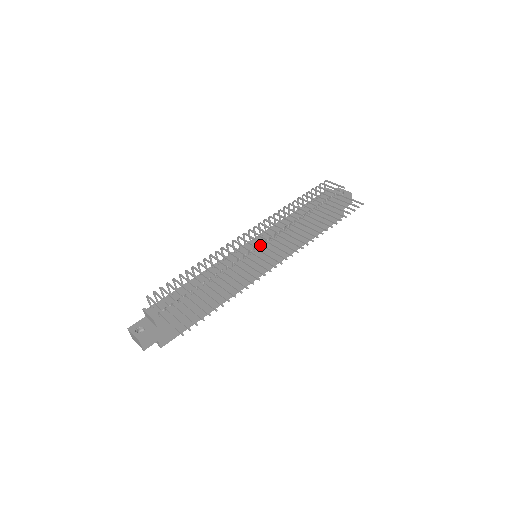
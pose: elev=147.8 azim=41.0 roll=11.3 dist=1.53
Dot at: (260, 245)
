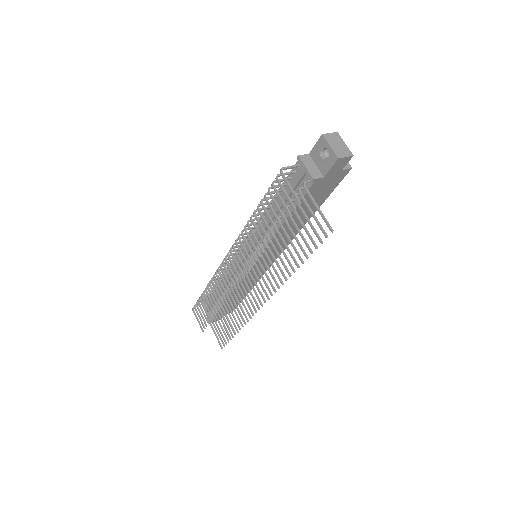
Dot at: occluded
